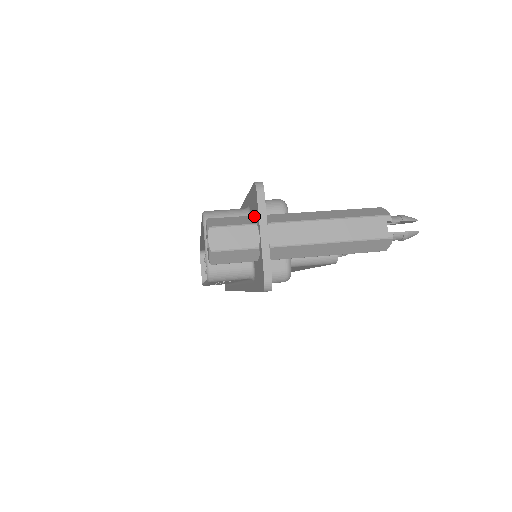
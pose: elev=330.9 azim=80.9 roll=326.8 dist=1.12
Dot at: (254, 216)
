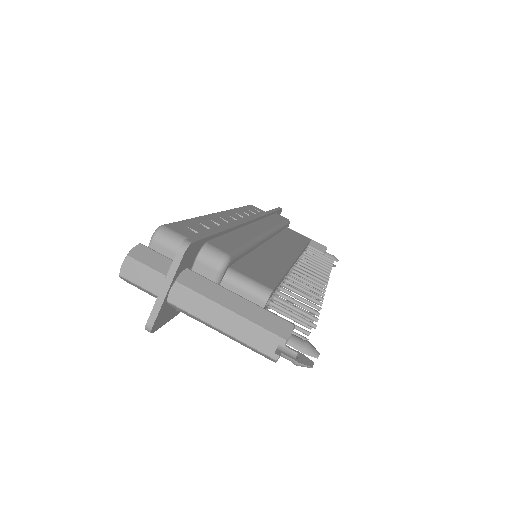
Dot at: occluded
